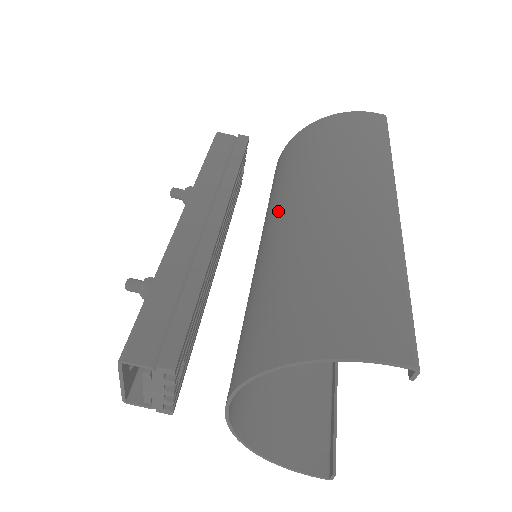
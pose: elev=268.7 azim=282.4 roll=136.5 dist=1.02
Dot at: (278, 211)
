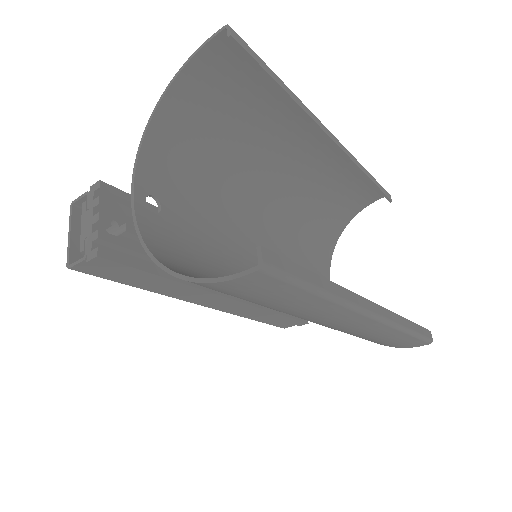
Dot at: occluded
